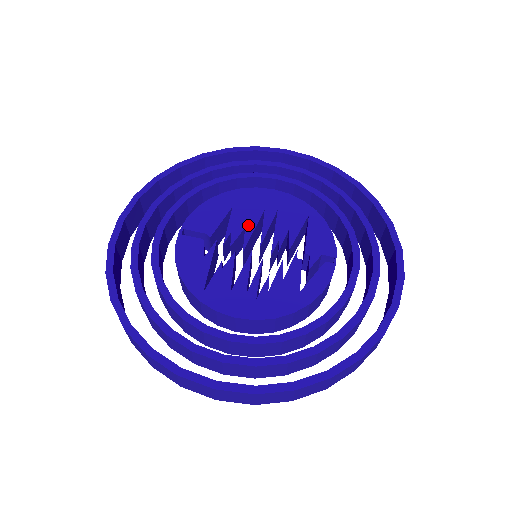
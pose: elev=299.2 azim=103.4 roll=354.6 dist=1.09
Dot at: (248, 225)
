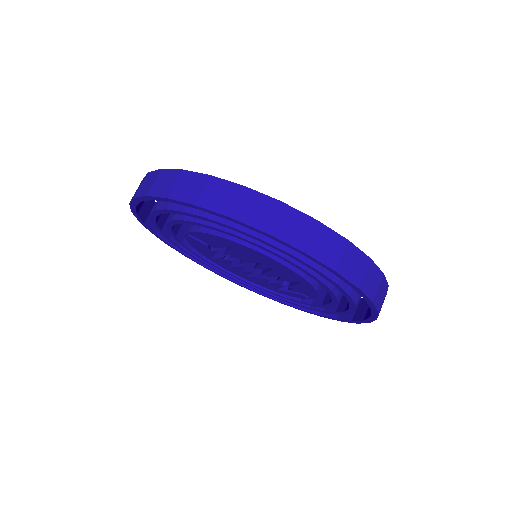
Dot at: (245, 260)
